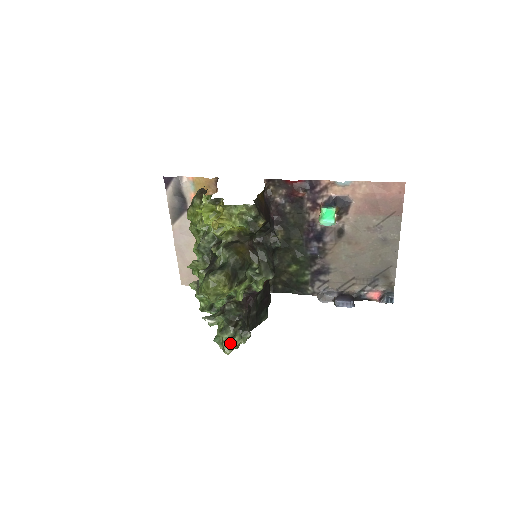
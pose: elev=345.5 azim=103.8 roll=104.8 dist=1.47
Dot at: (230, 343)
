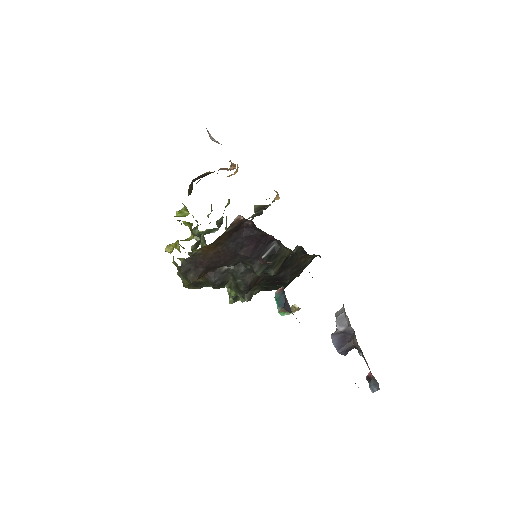
Dot at: (230, 296)
